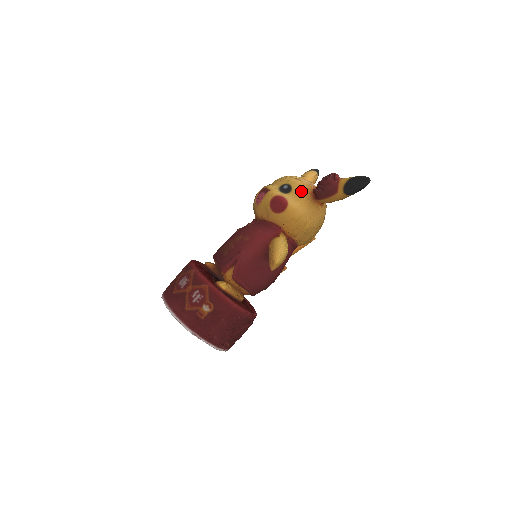
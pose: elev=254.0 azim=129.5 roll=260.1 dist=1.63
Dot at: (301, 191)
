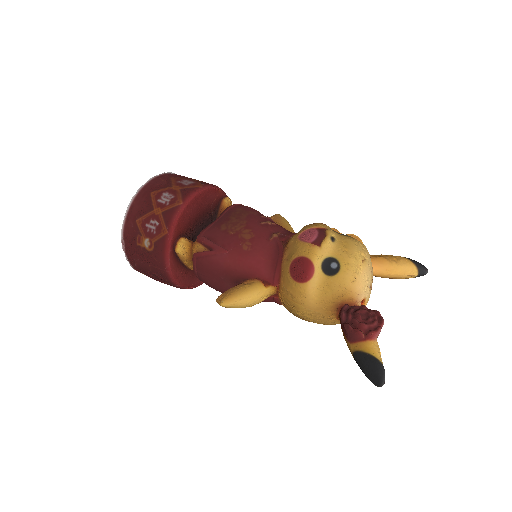
Dot at: (337, 289)
